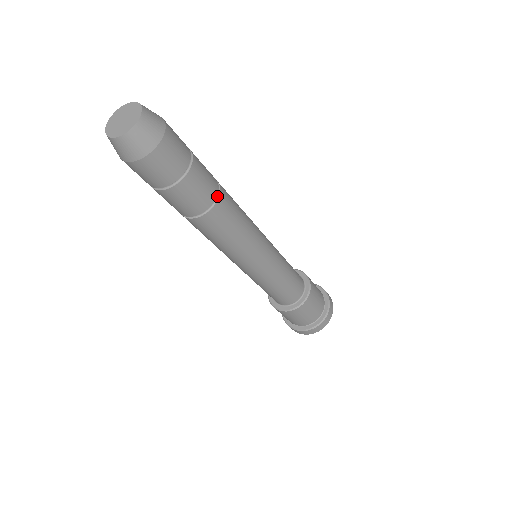
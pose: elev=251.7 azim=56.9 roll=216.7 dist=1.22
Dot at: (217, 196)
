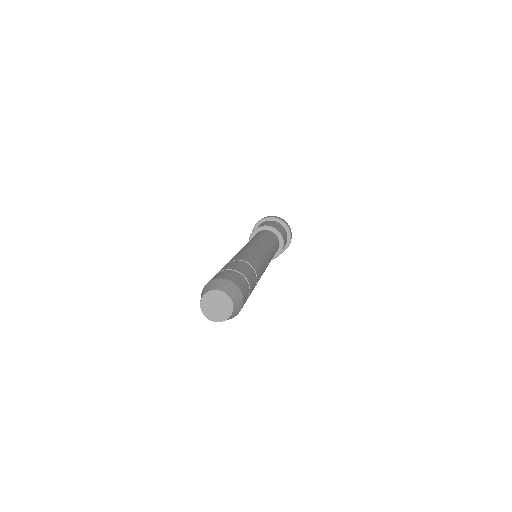
Dot at: occluded
